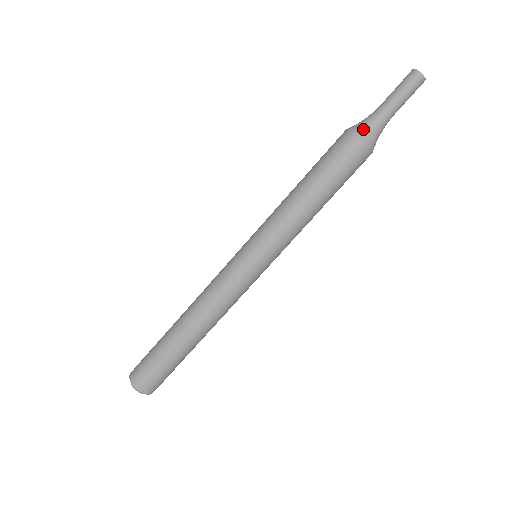
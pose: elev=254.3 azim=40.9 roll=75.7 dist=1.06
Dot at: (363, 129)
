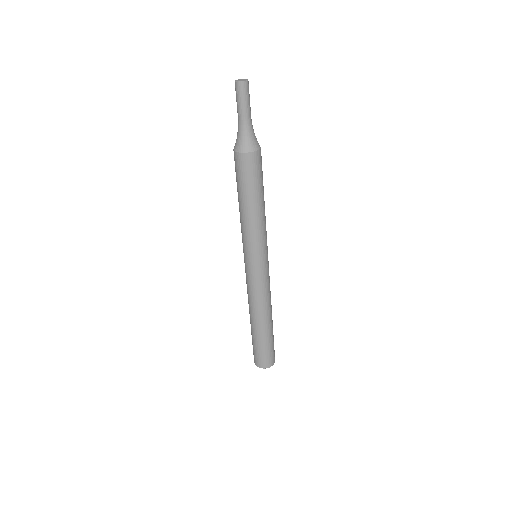
Dot at: (237, 144)
